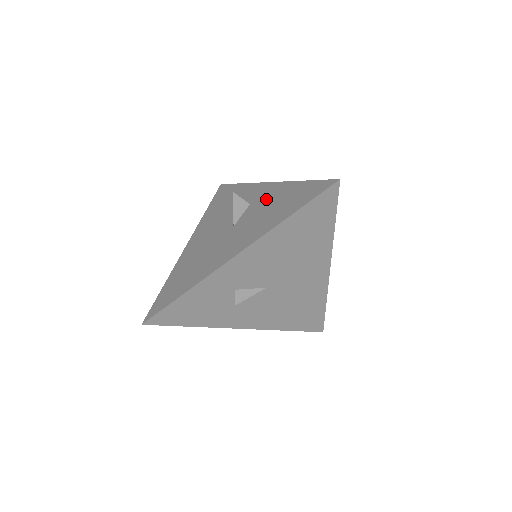
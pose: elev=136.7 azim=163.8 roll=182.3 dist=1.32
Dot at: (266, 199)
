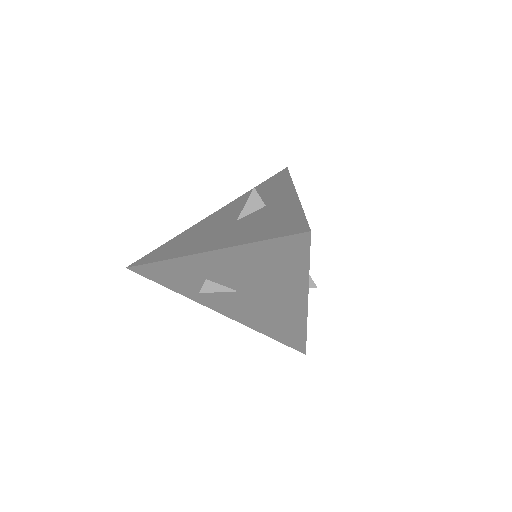
Dot at: (273, 209)
